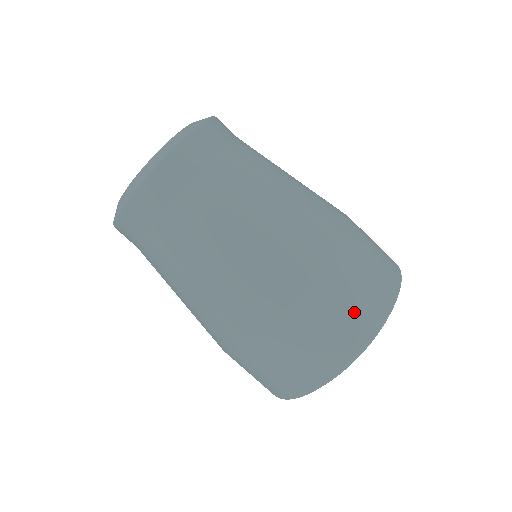
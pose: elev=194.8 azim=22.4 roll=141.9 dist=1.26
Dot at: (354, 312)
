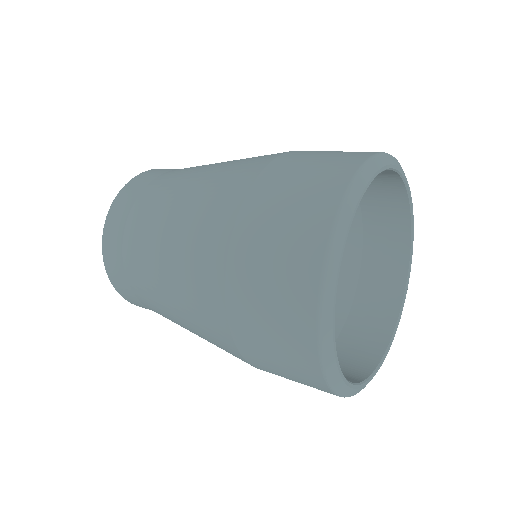
Dot at: (280, 294)
